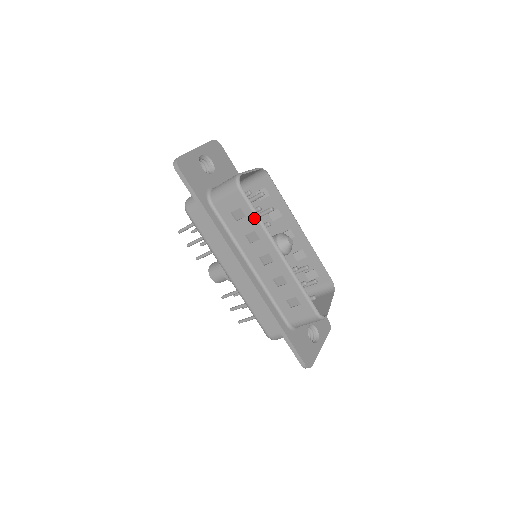
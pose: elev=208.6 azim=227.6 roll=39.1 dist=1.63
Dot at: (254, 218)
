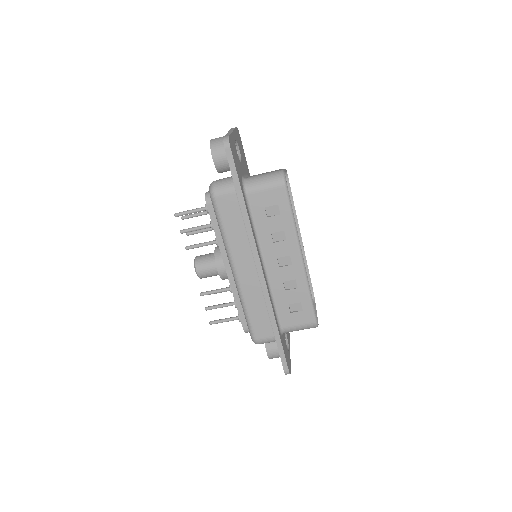
Dot at: (289, 218)
